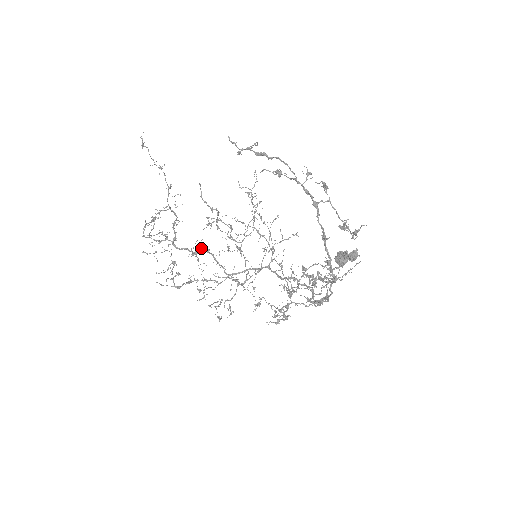
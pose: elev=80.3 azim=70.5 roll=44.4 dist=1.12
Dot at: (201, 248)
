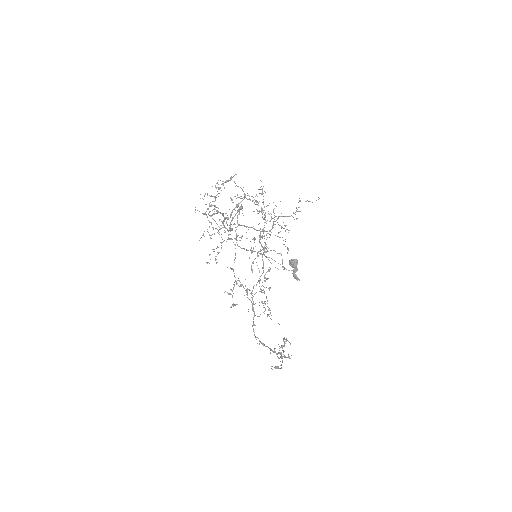
Dot at: occluded
